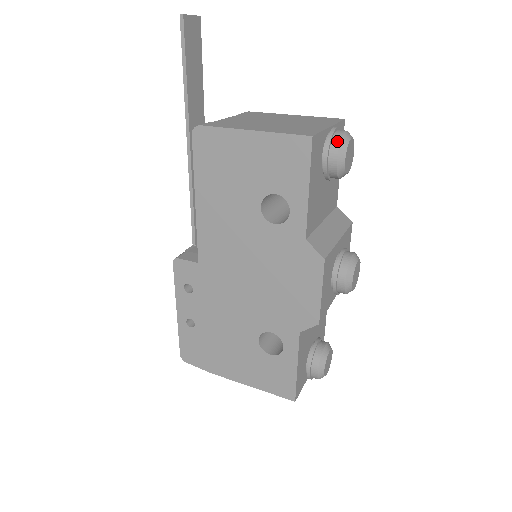
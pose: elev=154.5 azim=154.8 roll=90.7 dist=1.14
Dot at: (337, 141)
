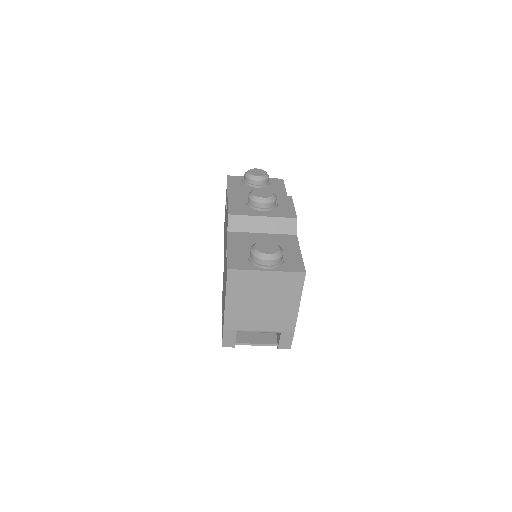
Dot at: occluded
